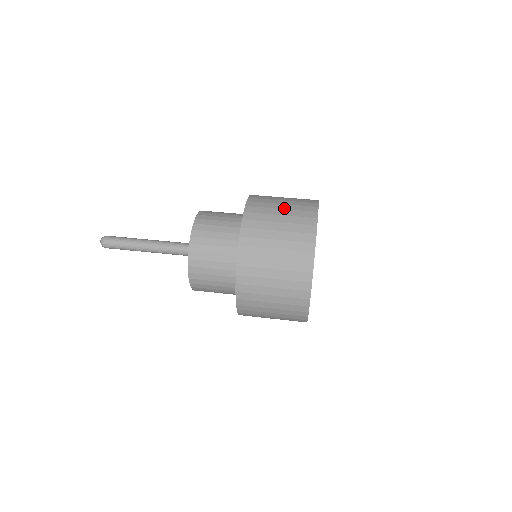
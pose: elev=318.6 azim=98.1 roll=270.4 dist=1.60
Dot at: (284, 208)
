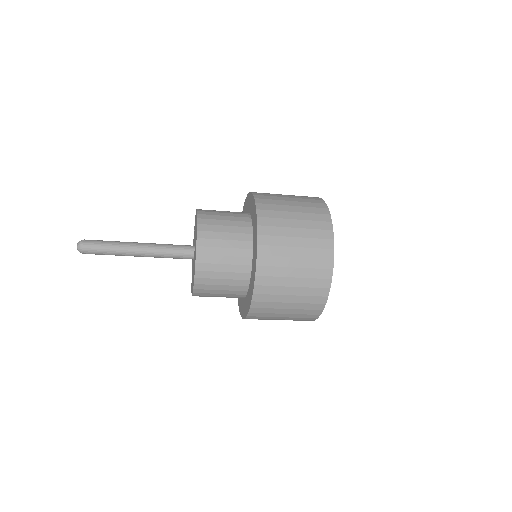
Dot at: (293, 200)
